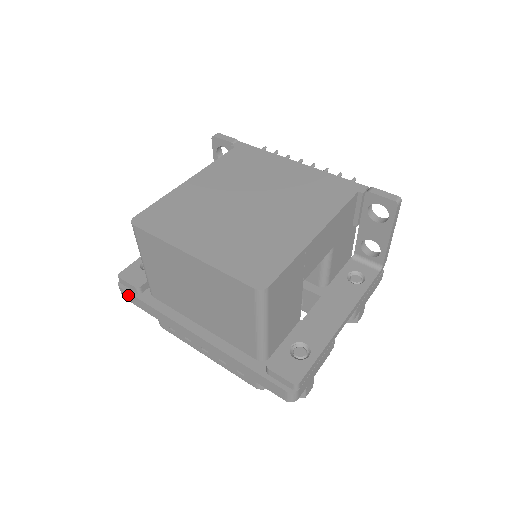
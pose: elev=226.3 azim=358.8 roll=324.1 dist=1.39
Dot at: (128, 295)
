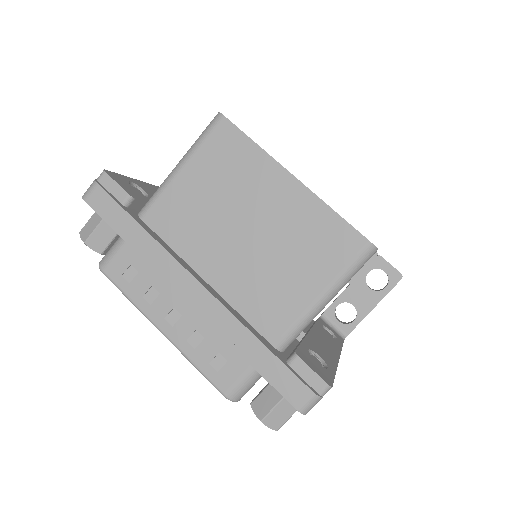
Dot at: (104, 199)
